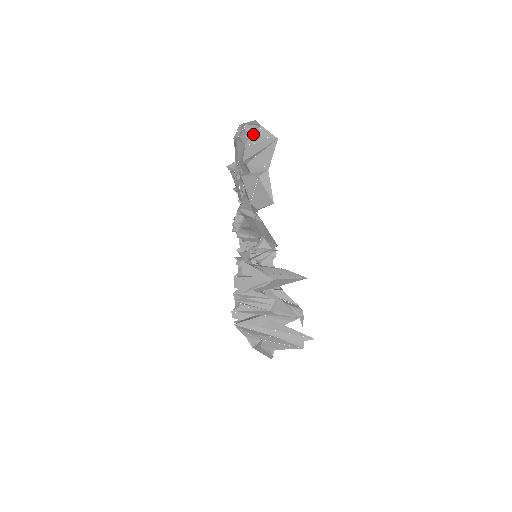
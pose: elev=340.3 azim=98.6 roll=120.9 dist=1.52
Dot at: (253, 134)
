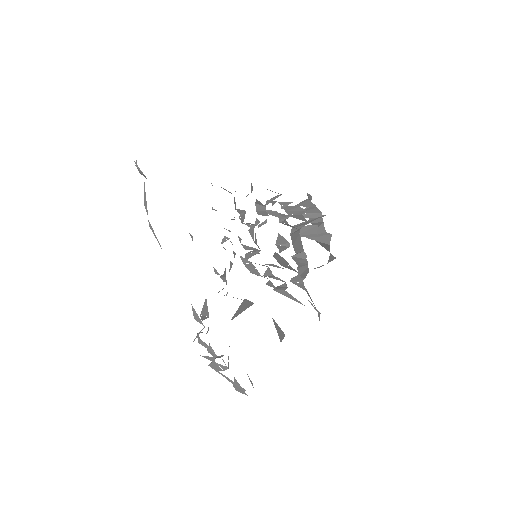
Dot at: (139, 172)
